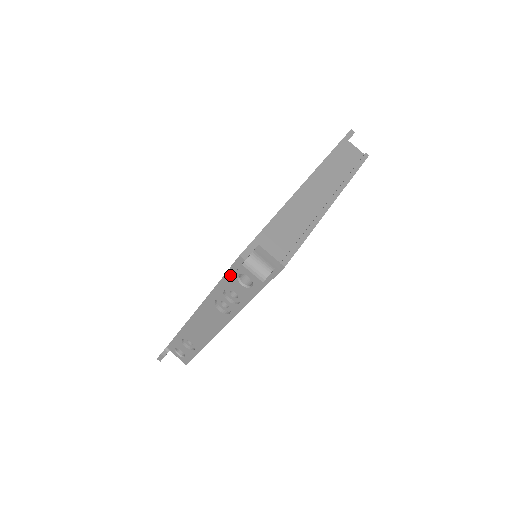
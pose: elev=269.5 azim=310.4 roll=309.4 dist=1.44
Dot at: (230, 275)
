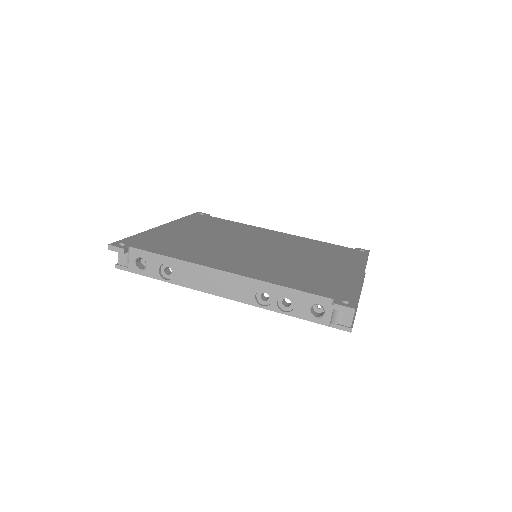
Dot at: (312, 297)
